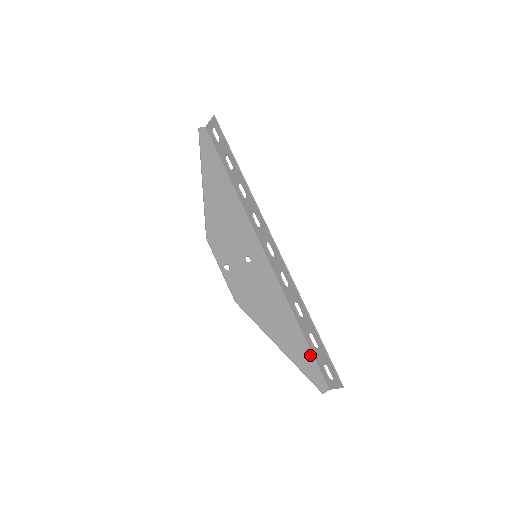
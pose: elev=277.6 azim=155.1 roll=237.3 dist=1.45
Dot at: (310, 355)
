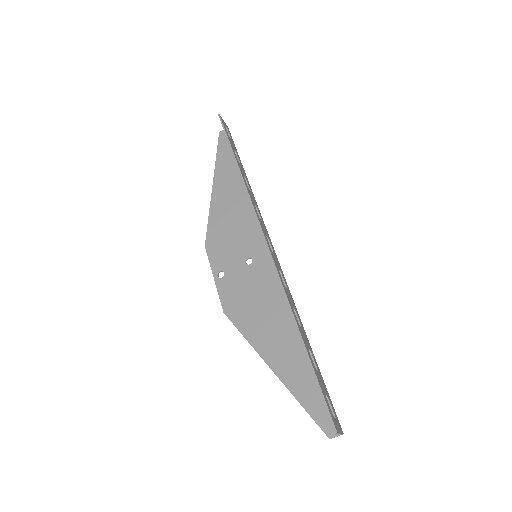
Dot at: occluded
